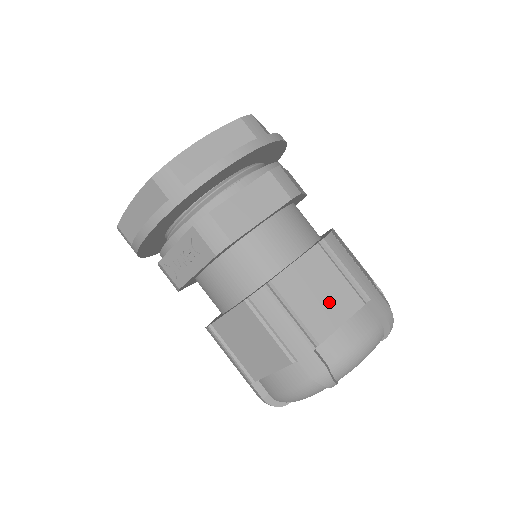
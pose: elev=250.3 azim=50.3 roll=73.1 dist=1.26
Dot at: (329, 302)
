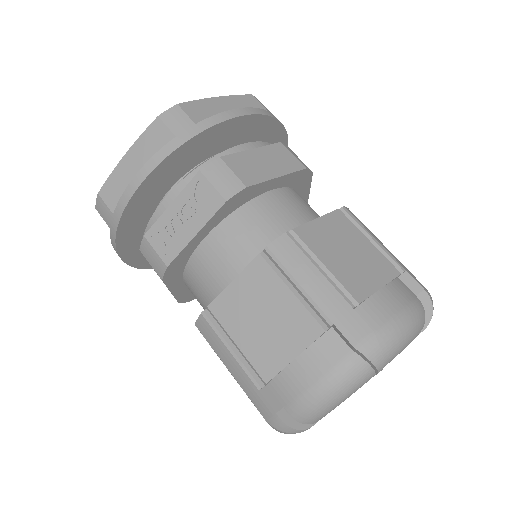
Dot at: (361, 263)
